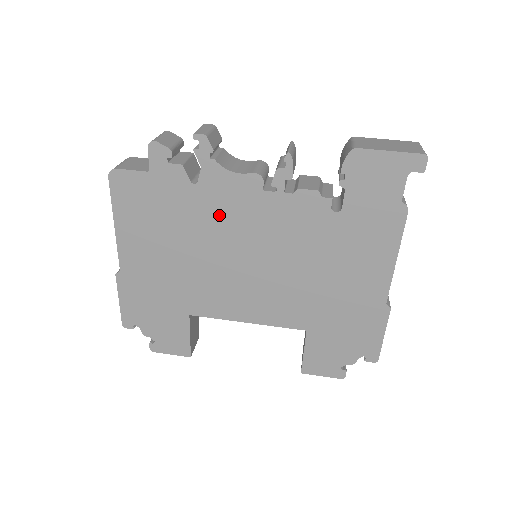
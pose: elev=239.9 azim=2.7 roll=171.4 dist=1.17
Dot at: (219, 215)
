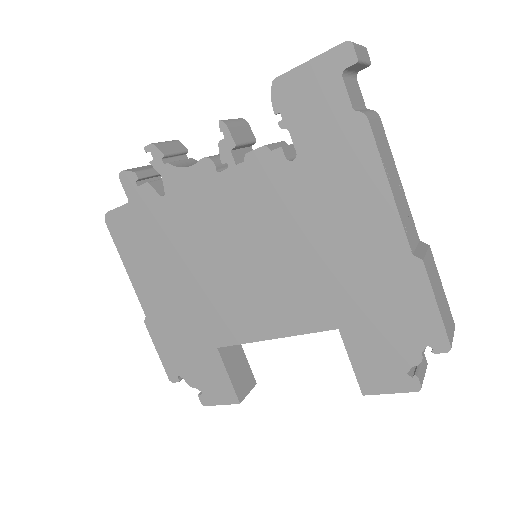
Dot at: (194, 219)
